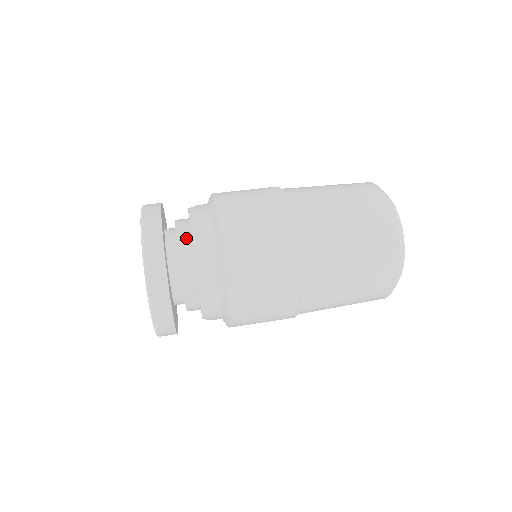
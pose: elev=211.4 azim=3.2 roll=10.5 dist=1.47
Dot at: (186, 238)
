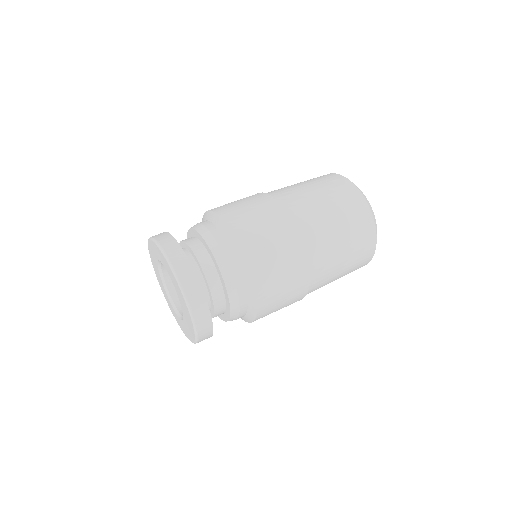
Dot at: (197, 244)
